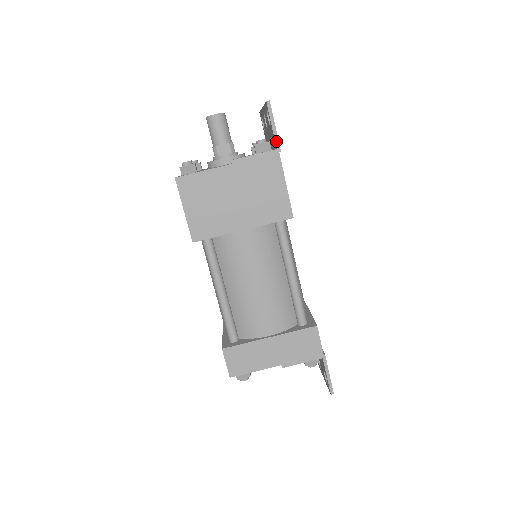
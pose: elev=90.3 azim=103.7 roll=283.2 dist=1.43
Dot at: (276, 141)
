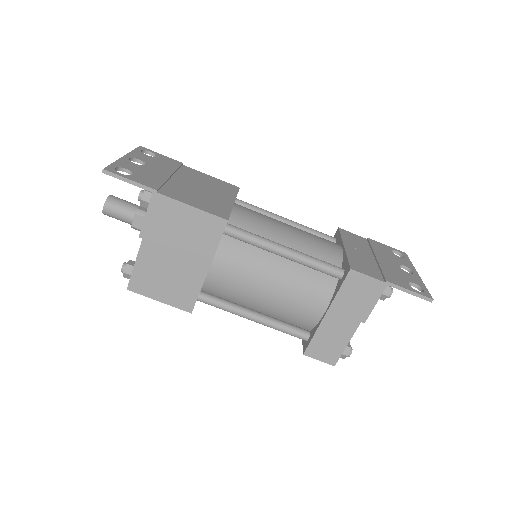
Dot at: (144, 188)
